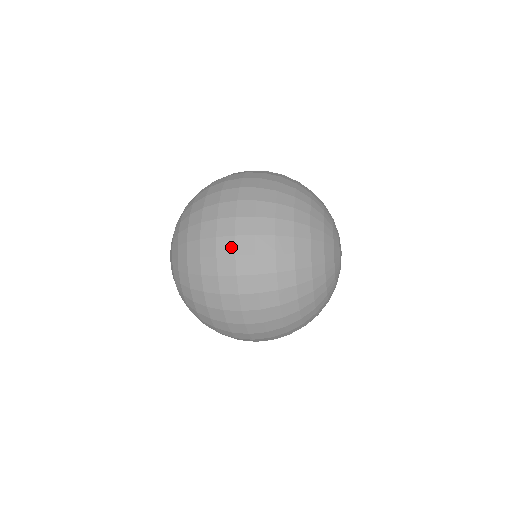
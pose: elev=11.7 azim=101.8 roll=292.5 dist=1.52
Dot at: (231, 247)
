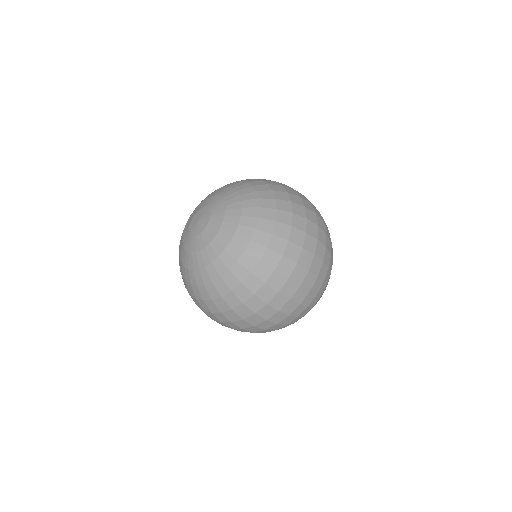
Dot at: occluded
